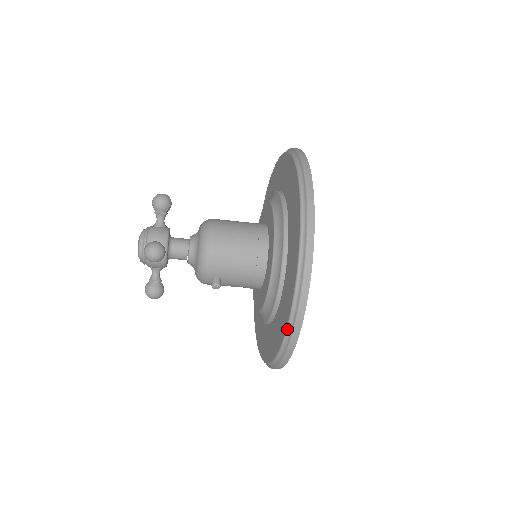
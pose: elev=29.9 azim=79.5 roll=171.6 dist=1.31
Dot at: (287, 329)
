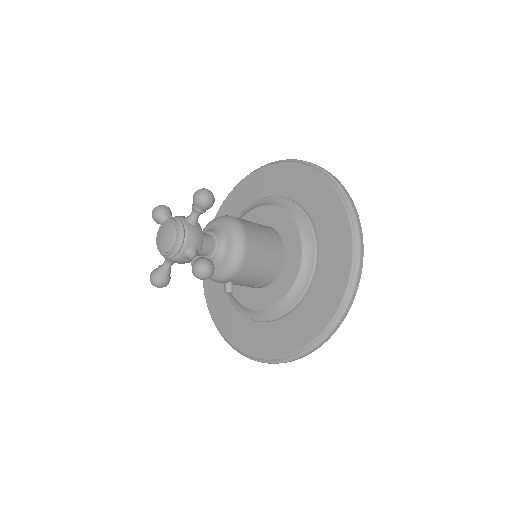
Dot at: (295, 354)
